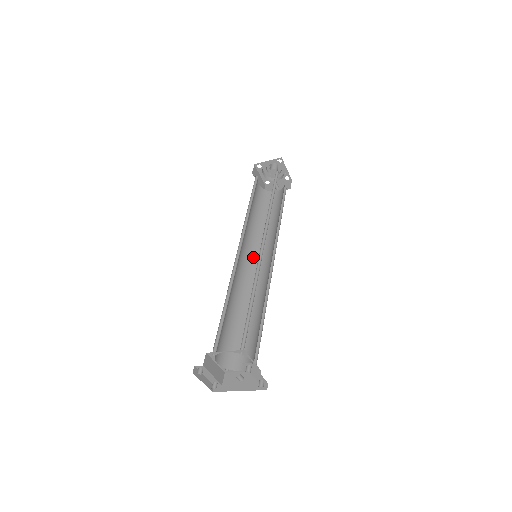
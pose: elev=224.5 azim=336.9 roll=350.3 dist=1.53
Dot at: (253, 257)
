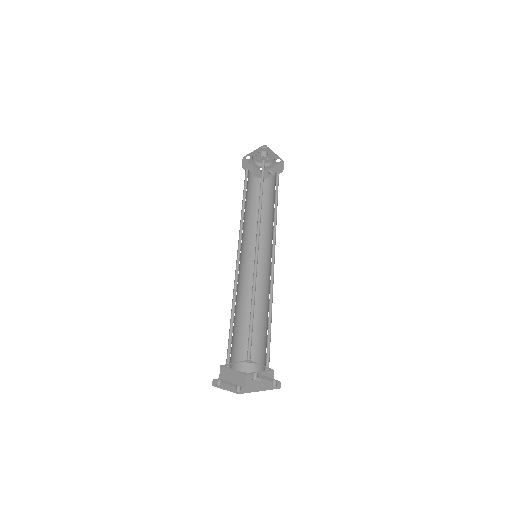
Dot at: occluded
